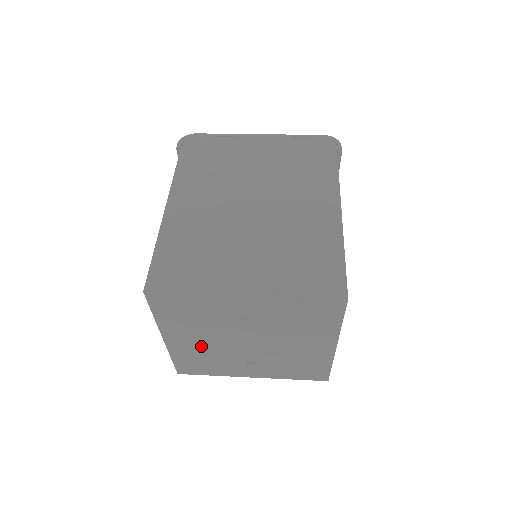
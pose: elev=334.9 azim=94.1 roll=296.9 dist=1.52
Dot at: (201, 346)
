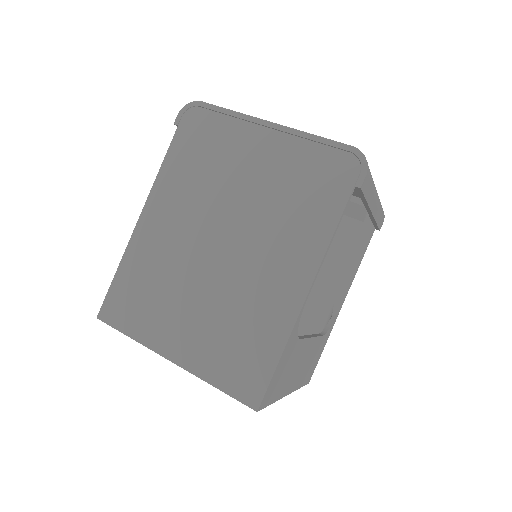
Dot at: occluded
